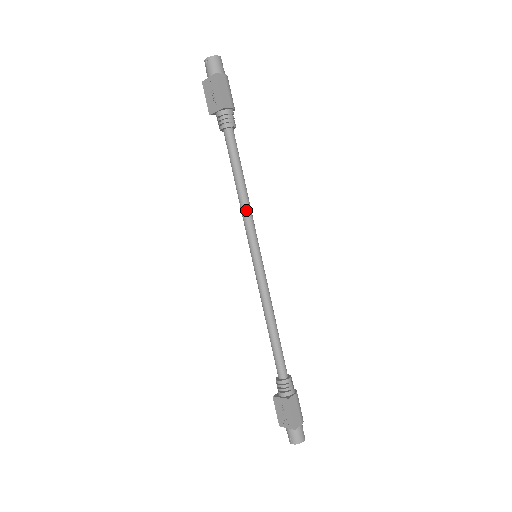
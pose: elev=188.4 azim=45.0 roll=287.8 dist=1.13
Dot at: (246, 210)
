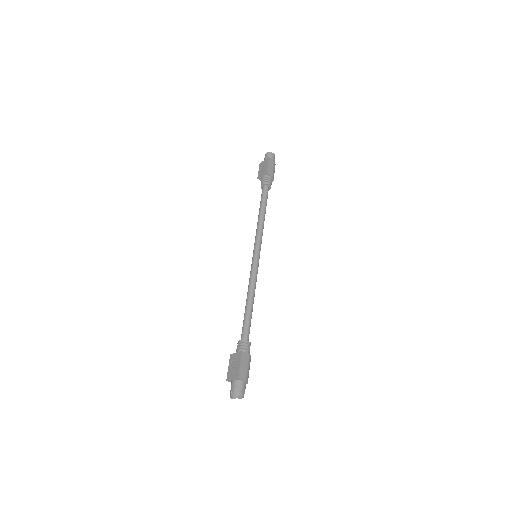
Dot at: (260, 227)
